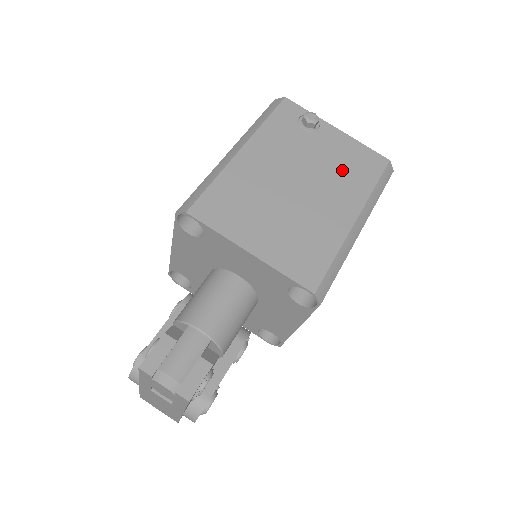
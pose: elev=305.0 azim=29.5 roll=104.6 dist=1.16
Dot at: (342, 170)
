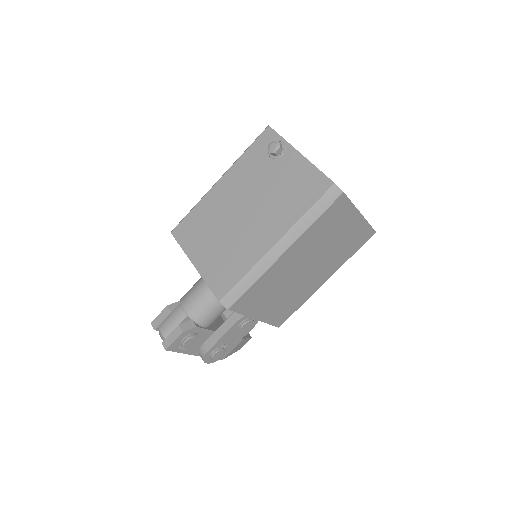
Dot at: (284, 196)
